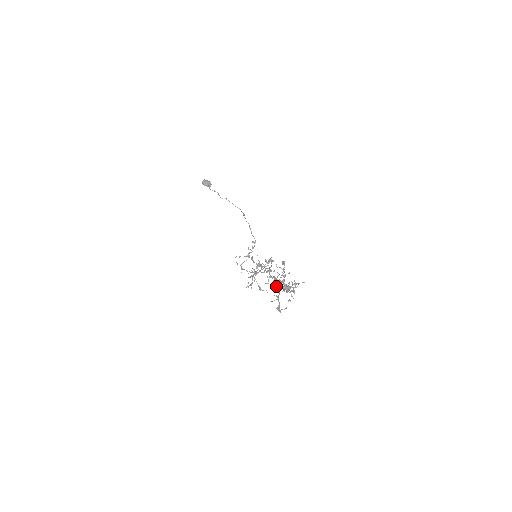
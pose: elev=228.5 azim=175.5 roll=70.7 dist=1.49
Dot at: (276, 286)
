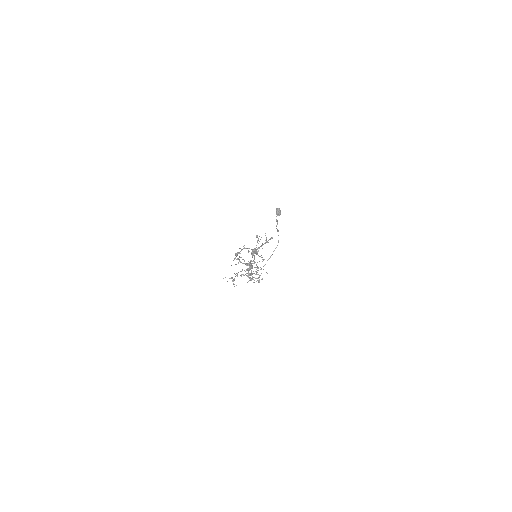
Dot at: (248, 263)
